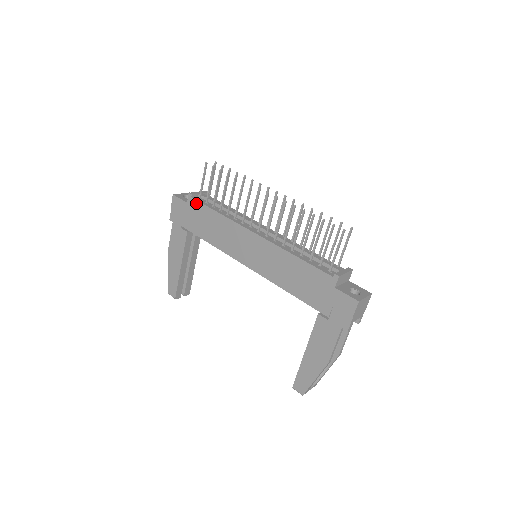
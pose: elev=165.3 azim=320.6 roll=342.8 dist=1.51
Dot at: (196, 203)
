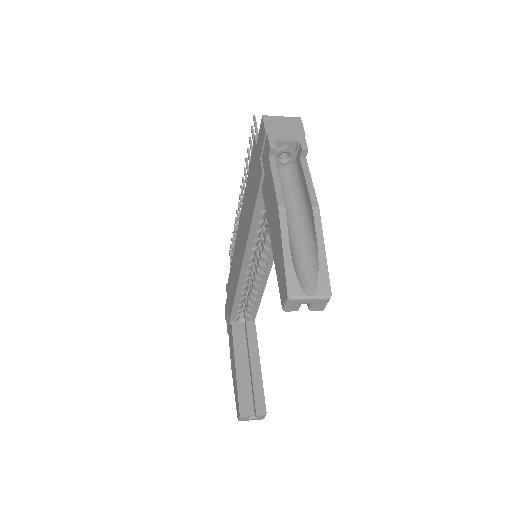
Dot at: (228, 285)
